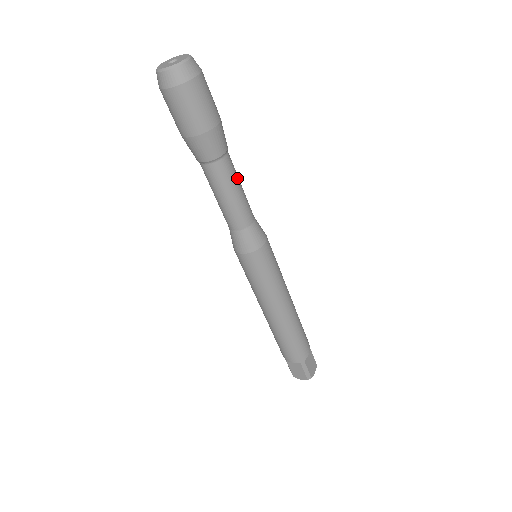
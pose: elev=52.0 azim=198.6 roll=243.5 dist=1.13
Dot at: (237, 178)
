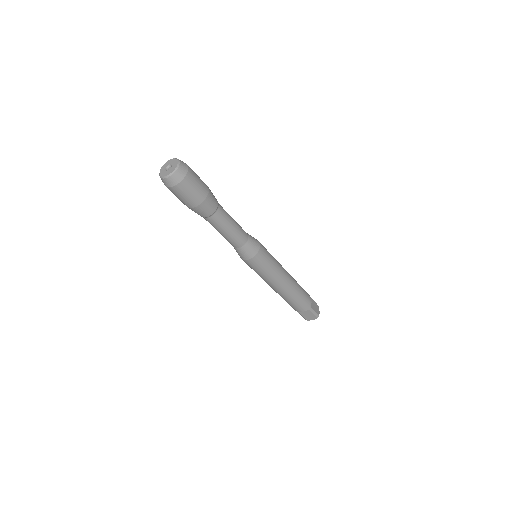
Dot at: (229, 215)
